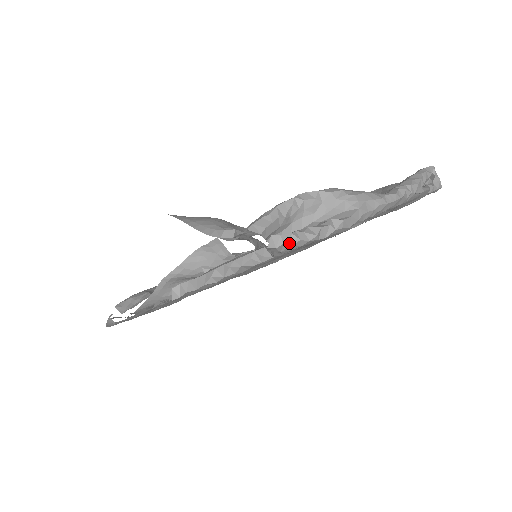
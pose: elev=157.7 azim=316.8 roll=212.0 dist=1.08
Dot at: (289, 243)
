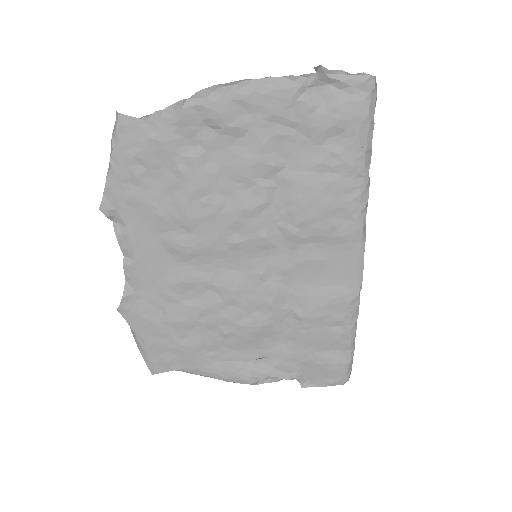
Dot at: (148, 116)
